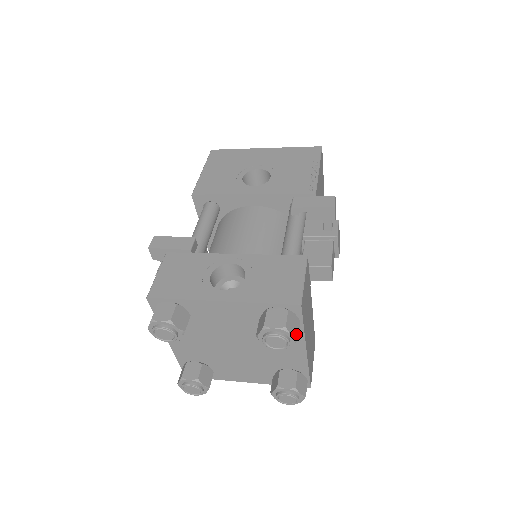
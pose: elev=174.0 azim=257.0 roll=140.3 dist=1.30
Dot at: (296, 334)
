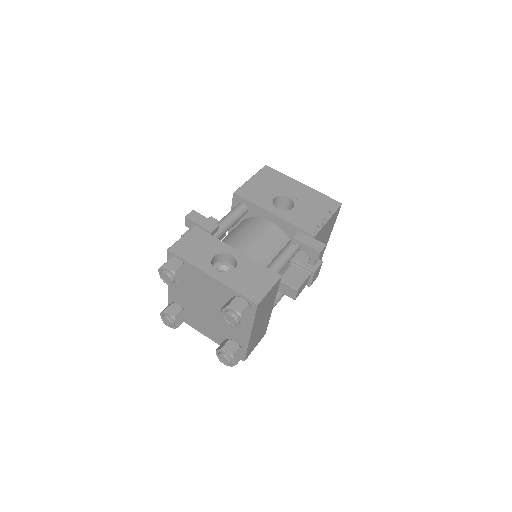
Dot at: (245, 321)
